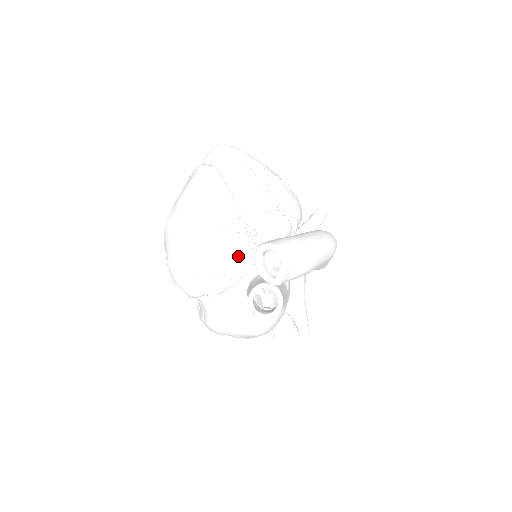
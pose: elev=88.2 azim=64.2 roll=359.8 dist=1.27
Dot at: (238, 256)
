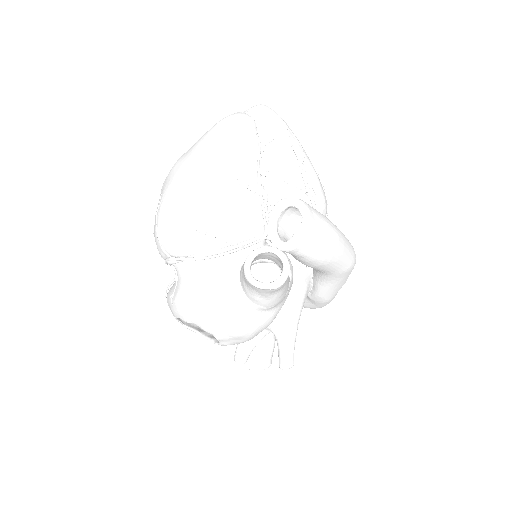
Dot at: (245, 221)
